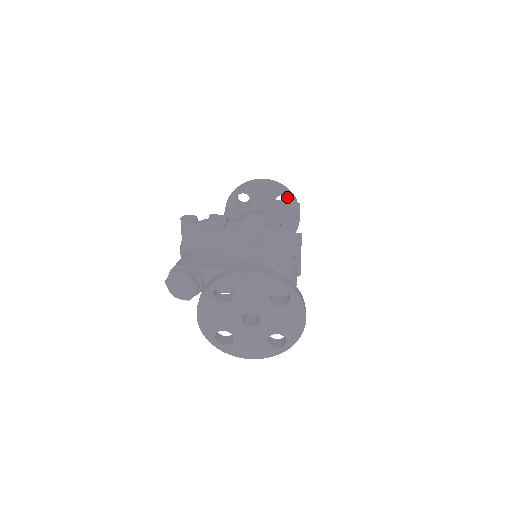
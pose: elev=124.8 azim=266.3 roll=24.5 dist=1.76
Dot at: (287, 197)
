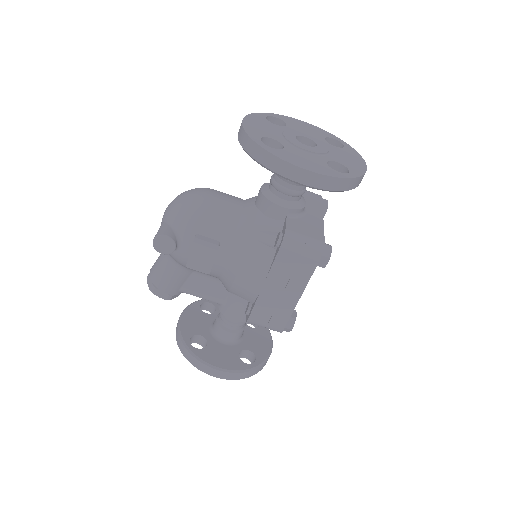
Dot at: occluded
